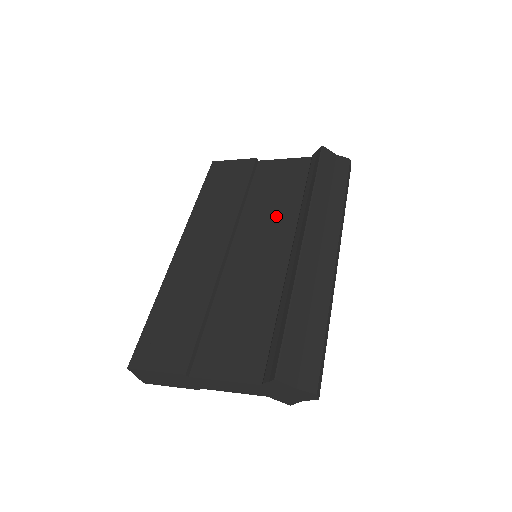
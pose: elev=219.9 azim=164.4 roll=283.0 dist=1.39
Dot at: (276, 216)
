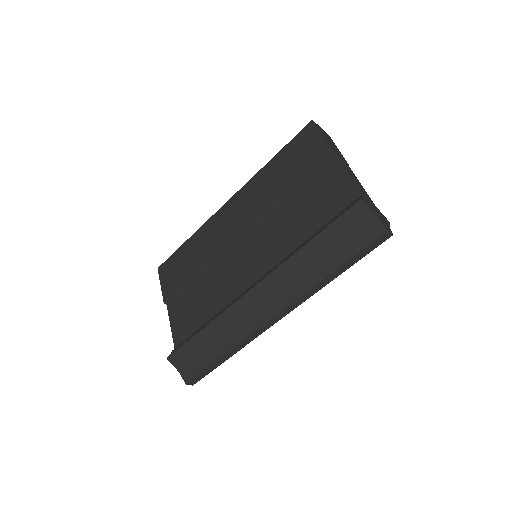
Dot at: (282, 238)
